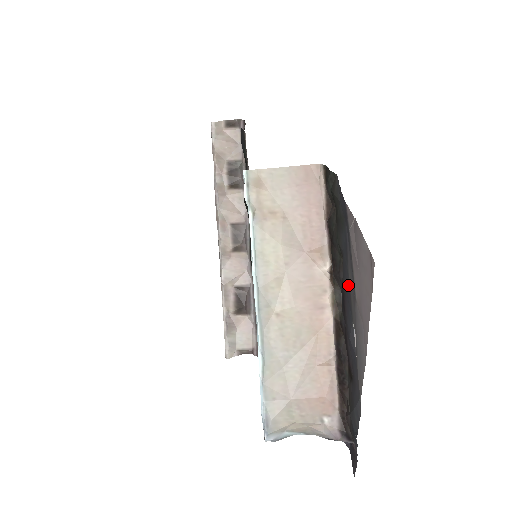
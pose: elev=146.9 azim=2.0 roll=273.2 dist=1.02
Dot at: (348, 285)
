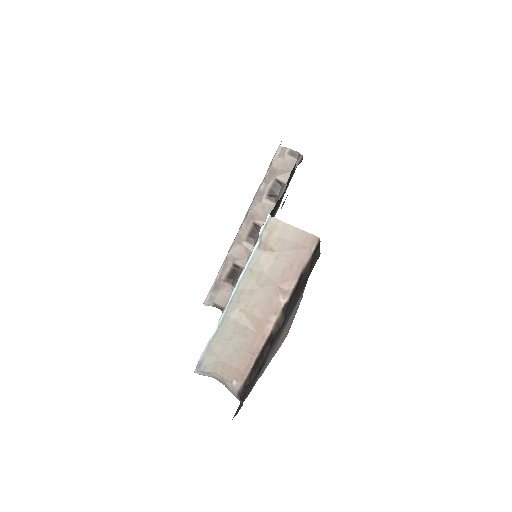
Dot at: (284, 324)
